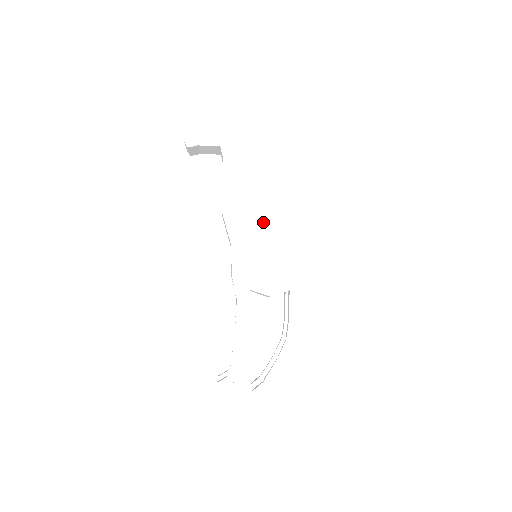
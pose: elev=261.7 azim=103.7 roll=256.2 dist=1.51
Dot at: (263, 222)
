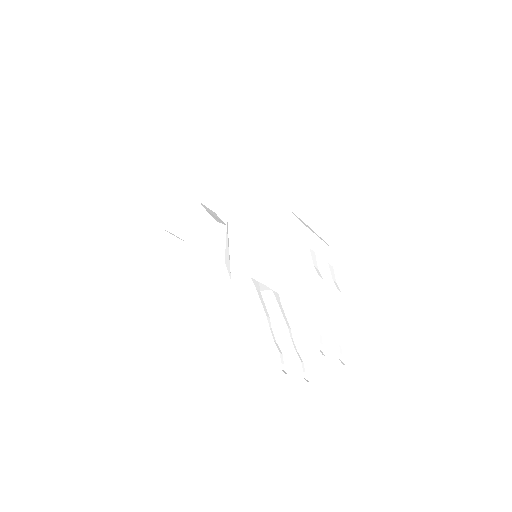
Dot at: (234, 222)
